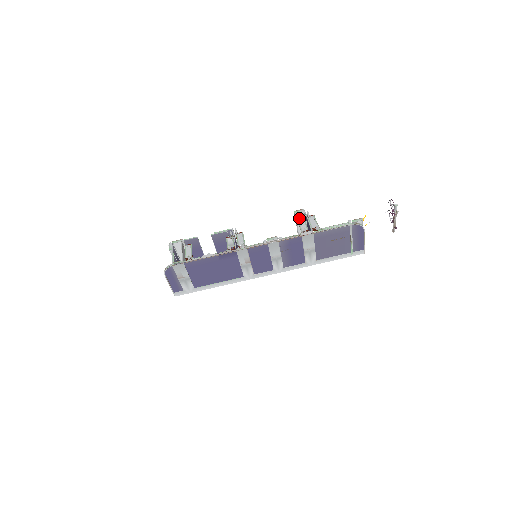
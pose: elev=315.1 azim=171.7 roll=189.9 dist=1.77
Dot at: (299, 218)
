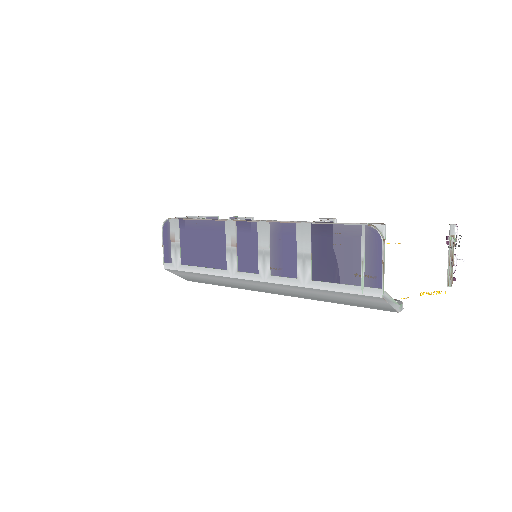
Dot at: occluded
